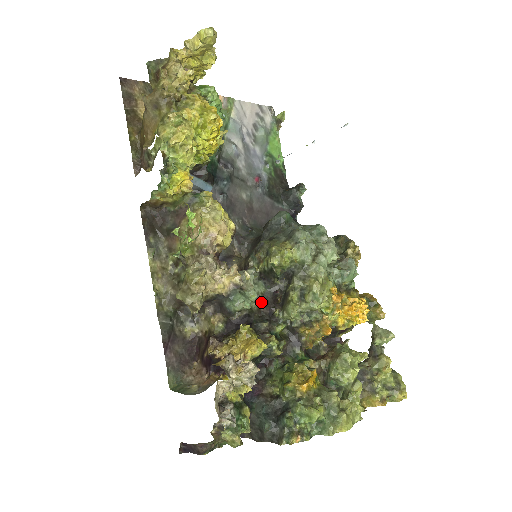
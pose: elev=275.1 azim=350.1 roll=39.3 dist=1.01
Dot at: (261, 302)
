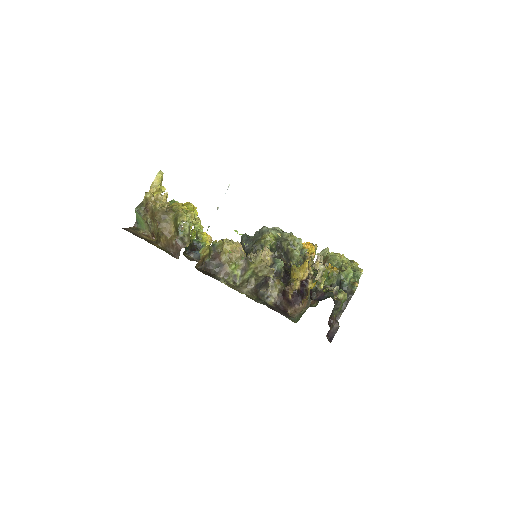
Dot at: occluded
